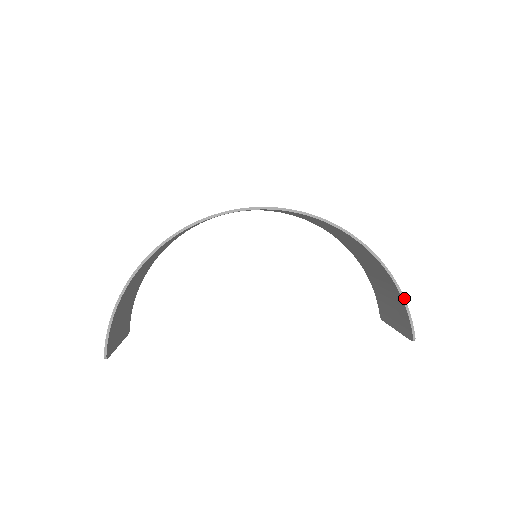
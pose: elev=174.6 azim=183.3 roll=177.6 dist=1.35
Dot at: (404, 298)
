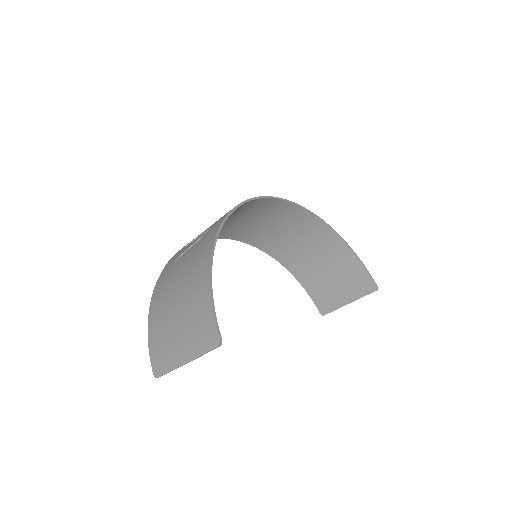
Dot at: (360, 260)
